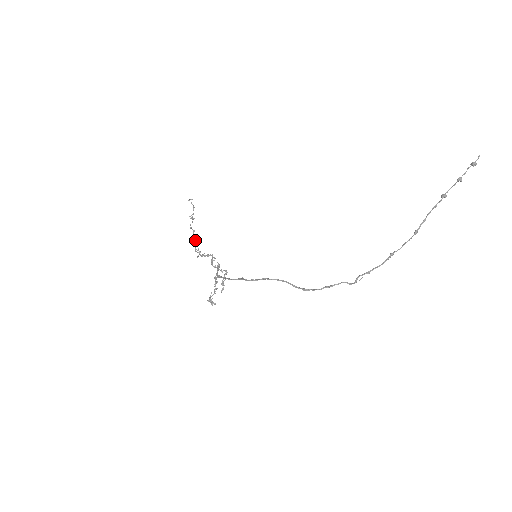
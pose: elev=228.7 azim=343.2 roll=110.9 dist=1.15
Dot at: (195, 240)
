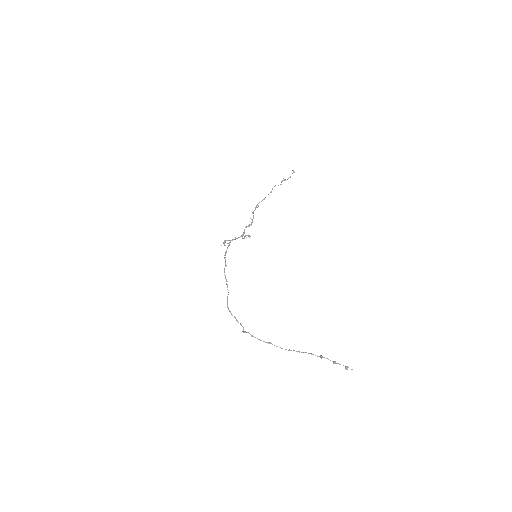
Dot at: (264, 199)
